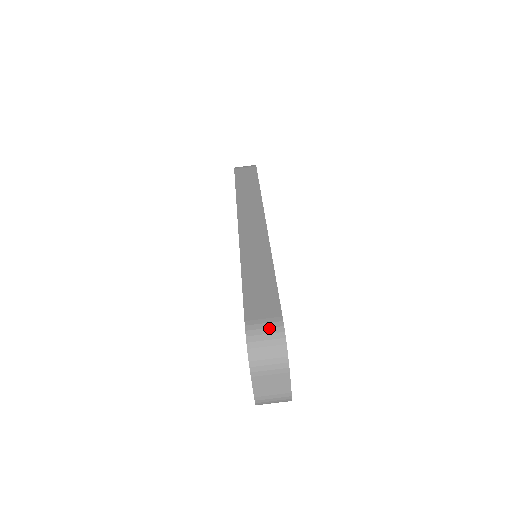
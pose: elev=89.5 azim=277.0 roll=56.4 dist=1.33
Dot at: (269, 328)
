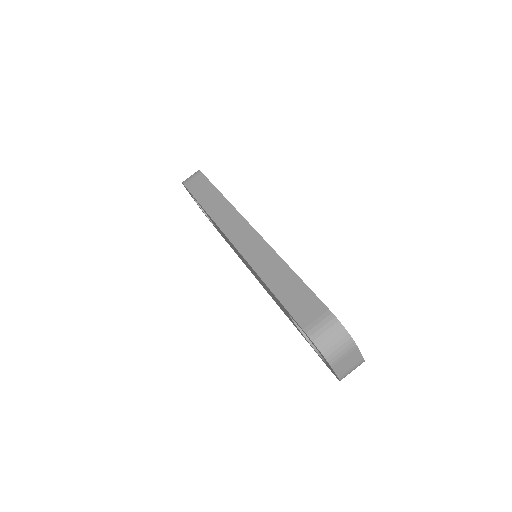
Dot at: (325, 325)
